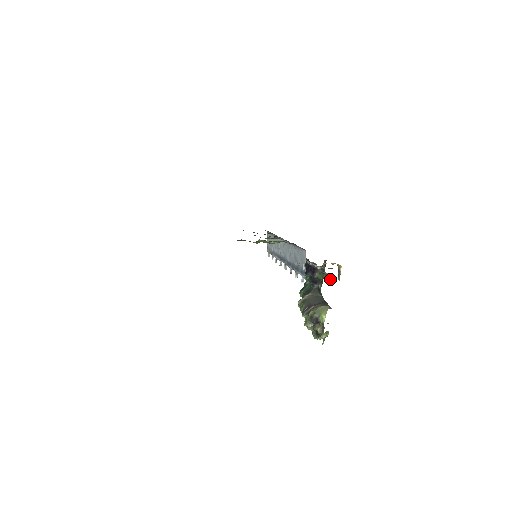
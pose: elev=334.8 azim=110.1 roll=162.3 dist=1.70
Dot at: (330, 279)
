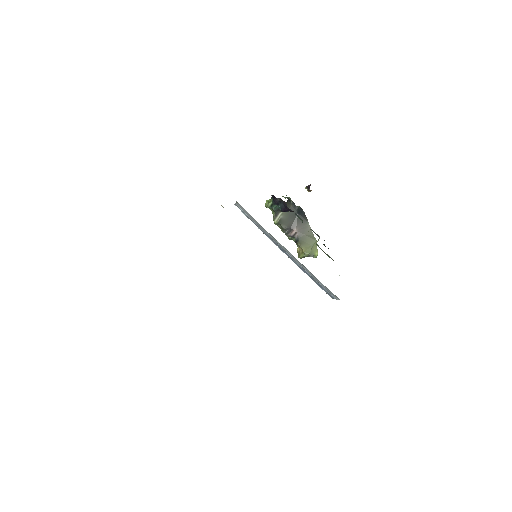
Dot at: (328, 248)
